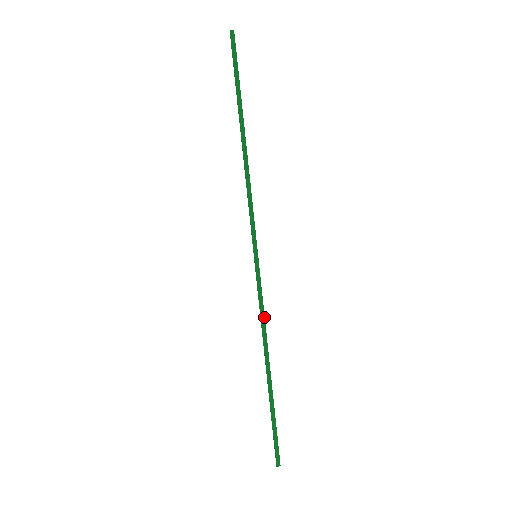
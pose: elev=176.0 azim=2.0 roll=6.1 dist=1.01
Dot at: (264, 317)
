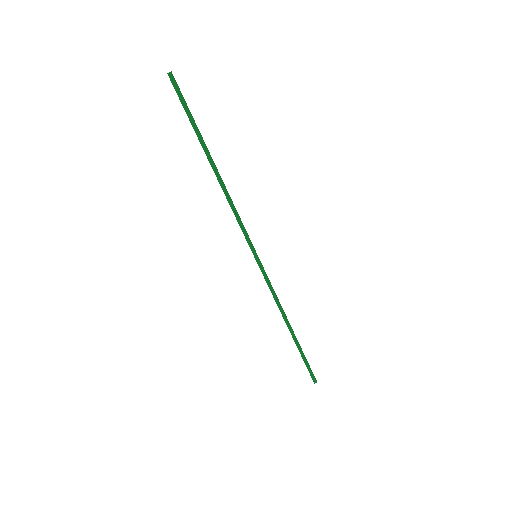
Dot at: (276, 296)
